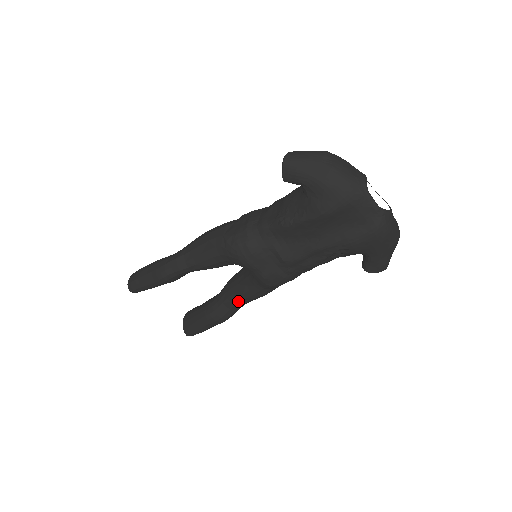
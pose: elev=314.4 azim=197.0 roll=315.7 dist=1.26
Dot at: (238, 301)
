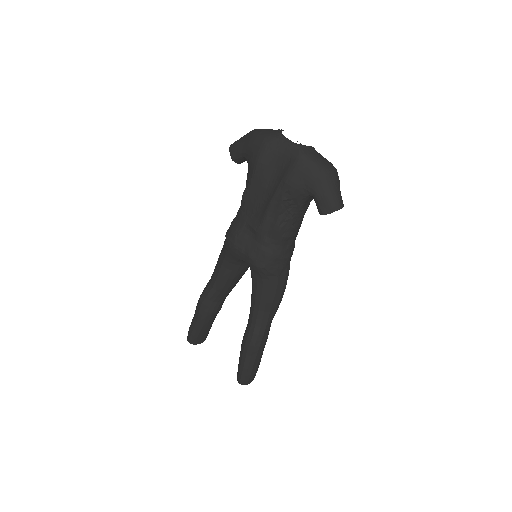
Dot at: (257, 311)
